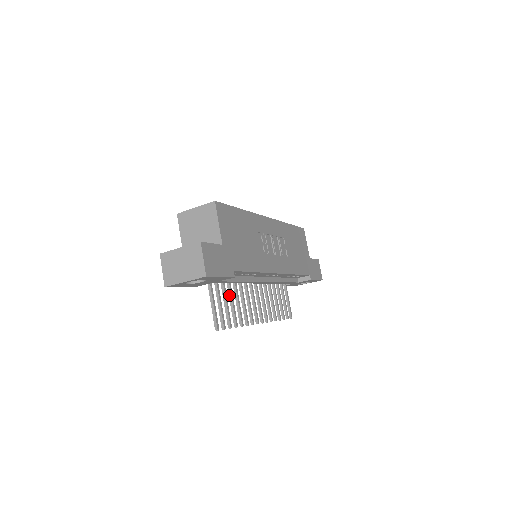
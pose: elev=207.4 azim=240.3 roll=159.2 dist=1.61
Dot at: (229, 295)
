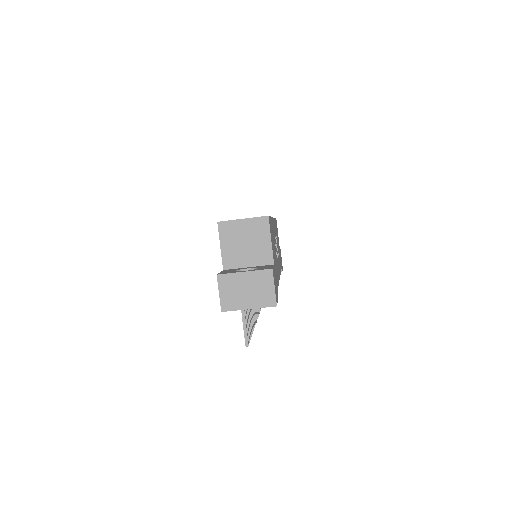
Dot at: occluded
